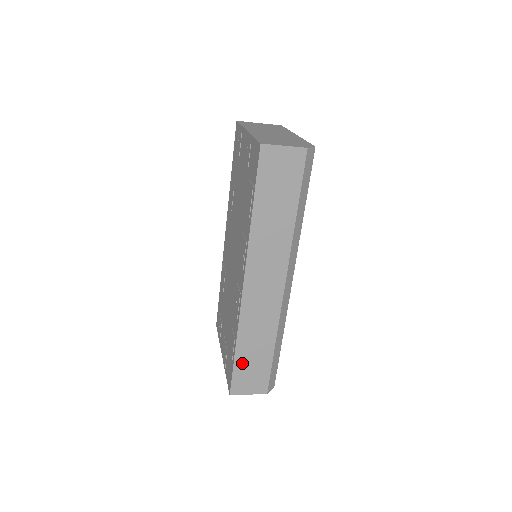
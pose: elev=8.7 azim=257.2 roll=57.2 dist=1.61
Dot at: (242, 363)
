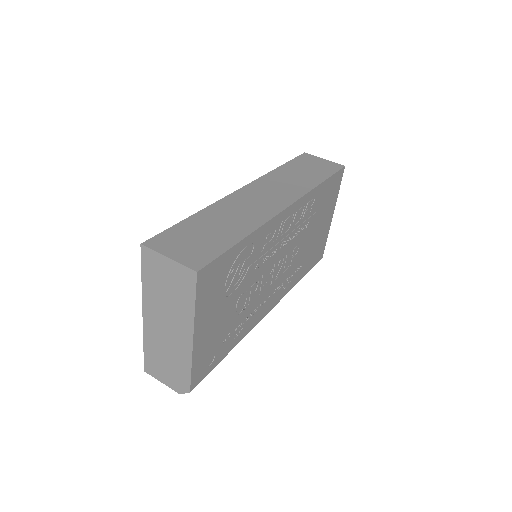
Dot at: occluded
